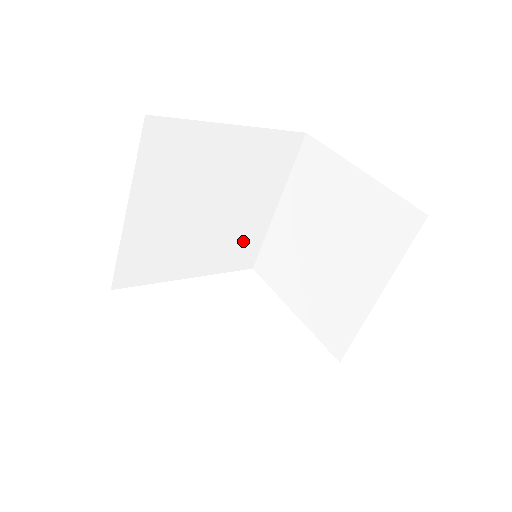
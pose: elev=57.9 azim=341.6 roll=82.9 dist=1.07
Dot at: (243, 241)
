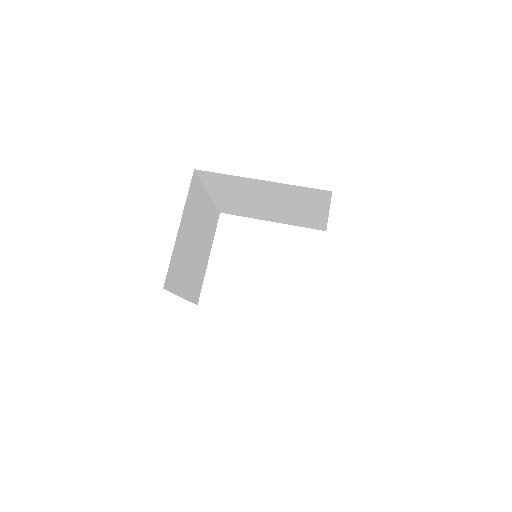
Dot at: (307, 219)
